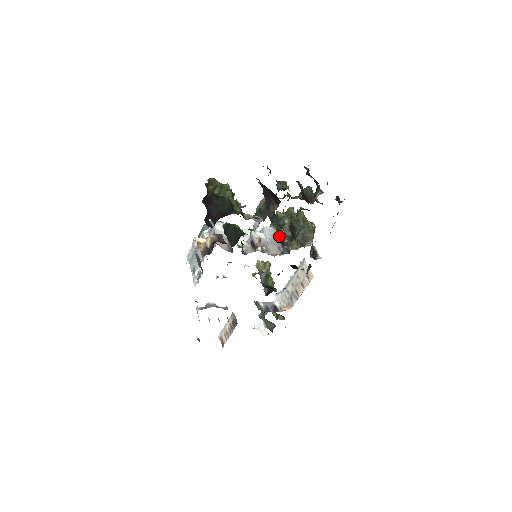
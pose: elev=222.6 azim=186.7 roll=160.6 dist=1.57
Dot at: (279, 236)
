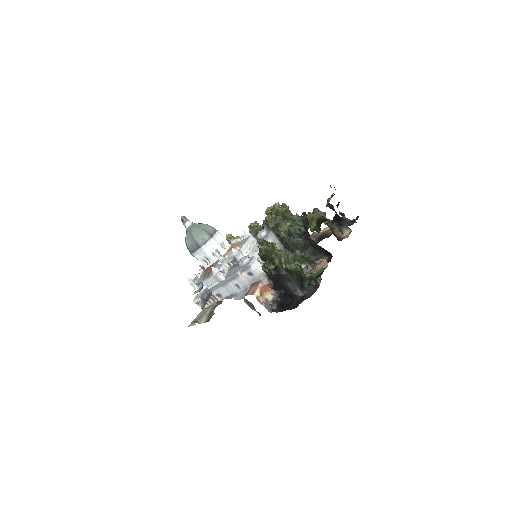
Dot at: (285, 244)
